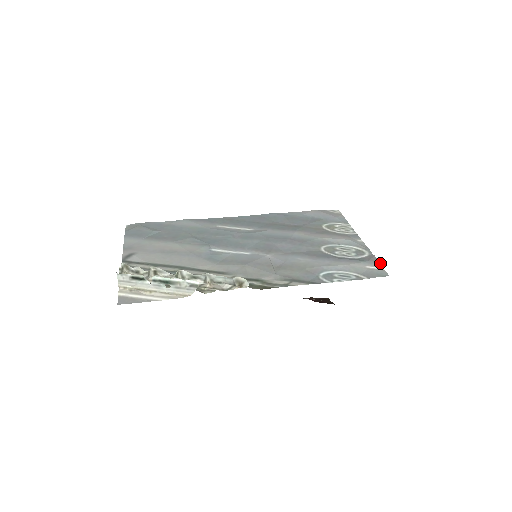
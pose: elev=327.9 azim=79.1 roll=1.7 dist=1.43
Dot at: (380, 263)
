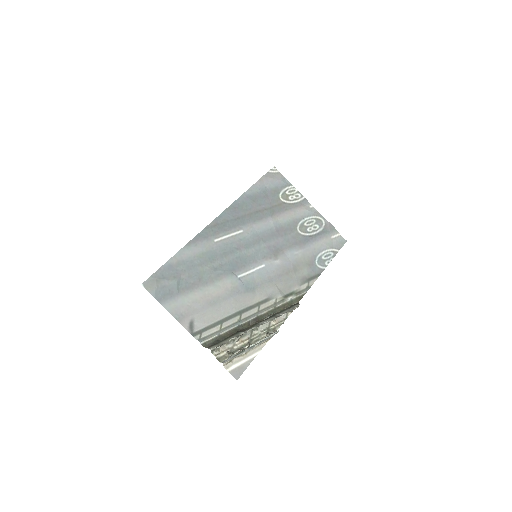
Dot at: occluded
